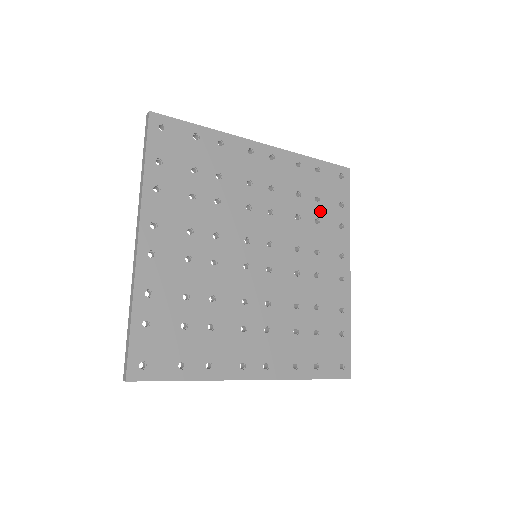
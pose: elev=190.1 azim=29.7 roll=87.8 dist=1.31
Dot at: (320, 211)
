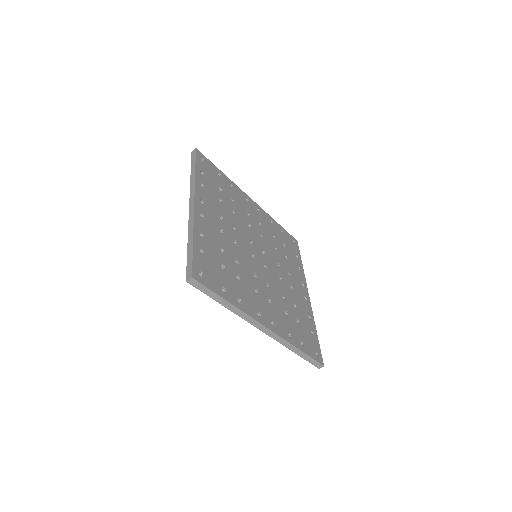
Dot at: (287, 253)
